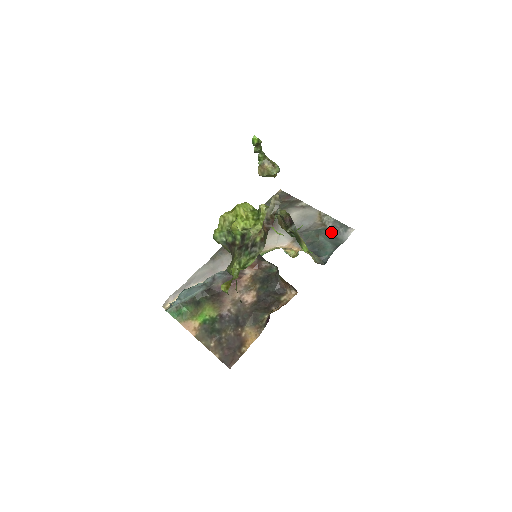
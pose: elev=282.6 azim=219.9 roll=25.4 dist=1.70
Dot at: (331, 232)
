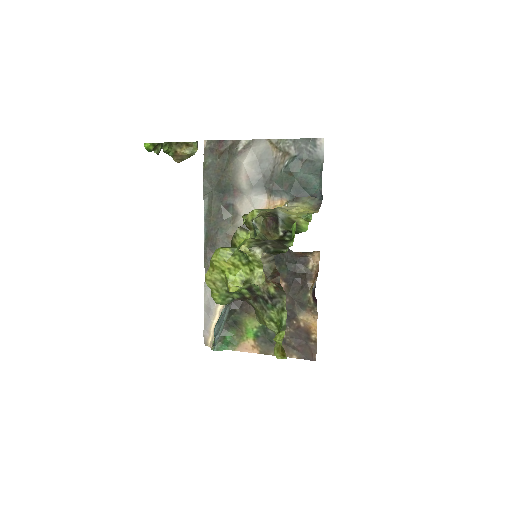
Dot at: (300, 158)
